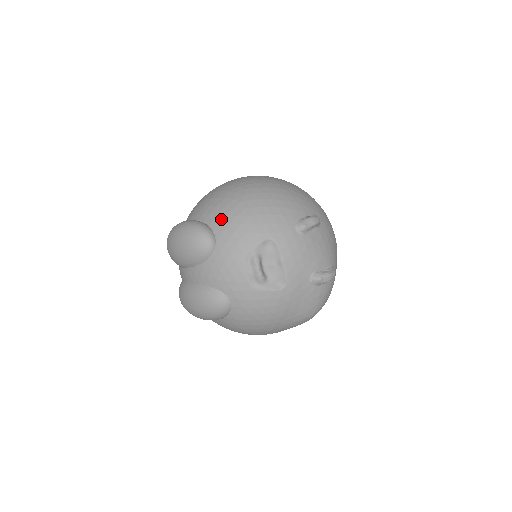
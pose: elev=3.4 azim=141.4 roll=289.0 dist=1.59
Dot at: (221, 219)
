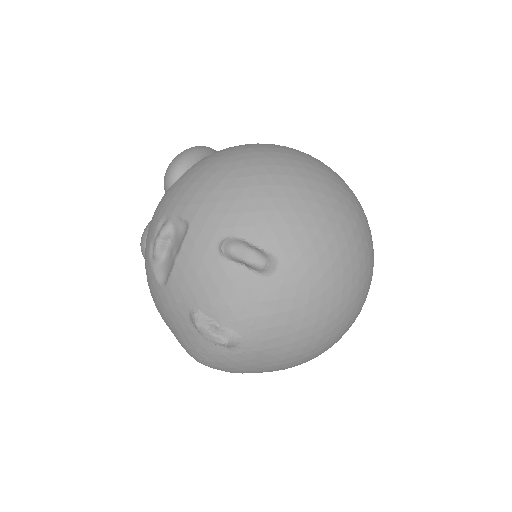
Dot at: (200, 164)
